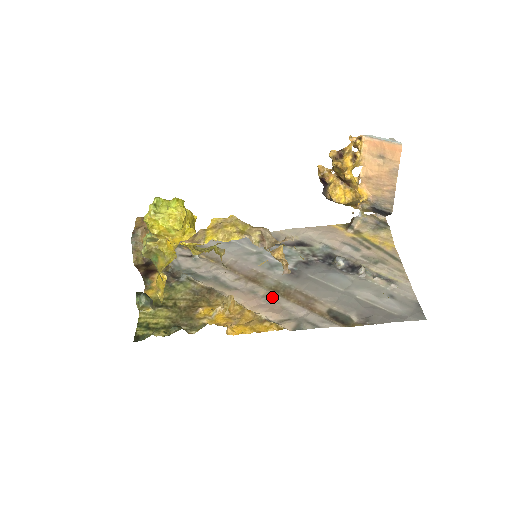
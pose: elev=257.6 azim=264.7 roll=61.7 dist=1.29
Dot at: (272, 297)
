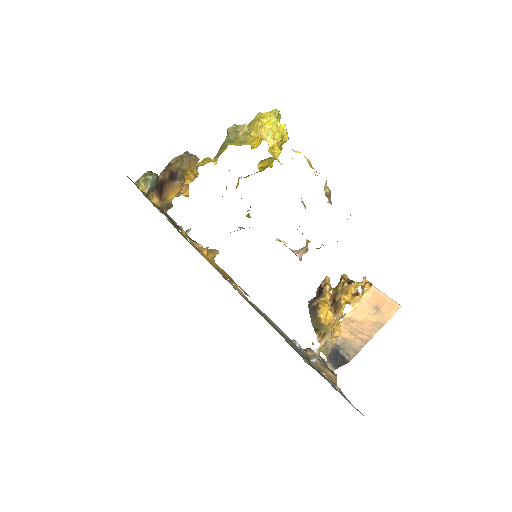
Dot at: occluded
